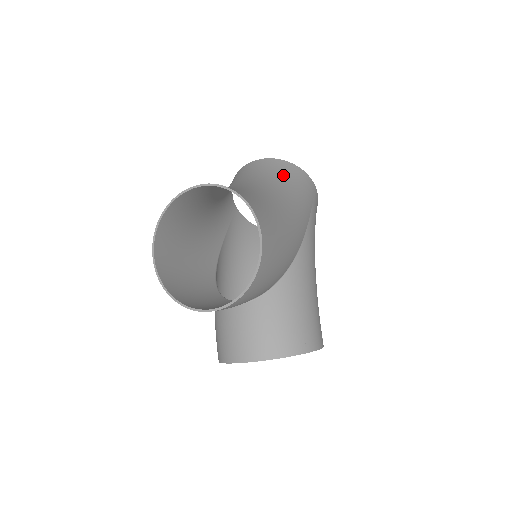
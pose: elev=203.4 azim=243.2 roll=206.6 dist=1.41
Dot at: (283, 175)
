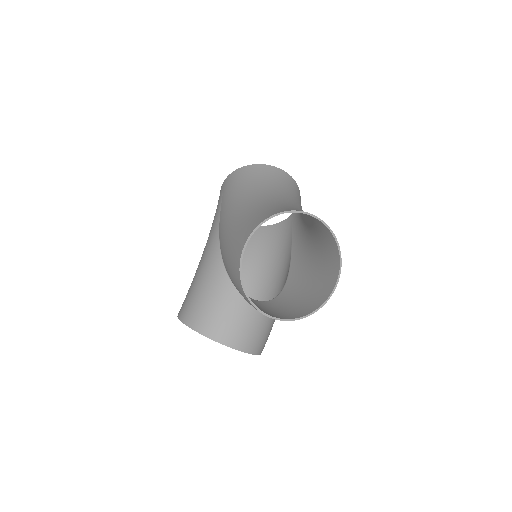
Dot at: occluded
